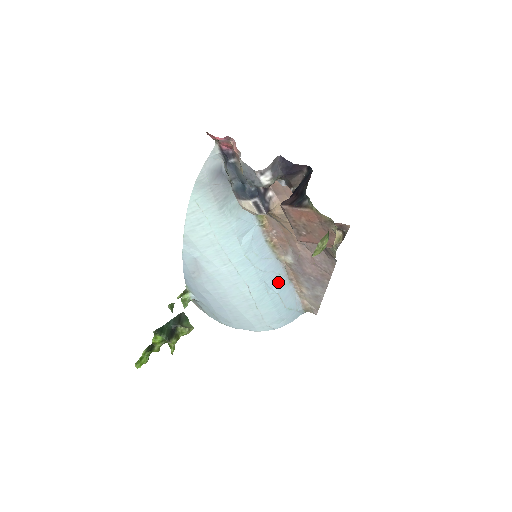
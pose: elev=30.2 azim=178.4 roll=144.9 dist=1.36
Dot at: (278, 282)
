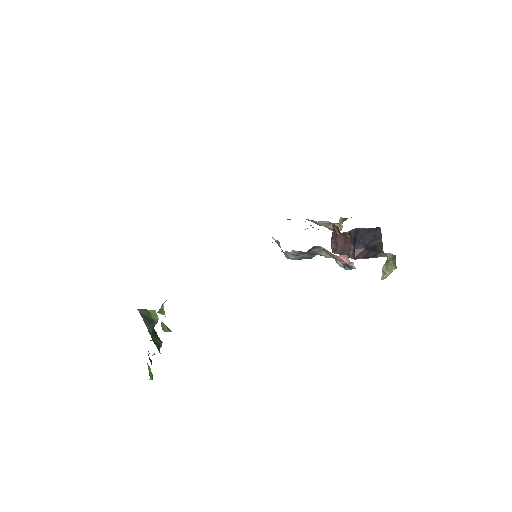
Dot at: occluded
